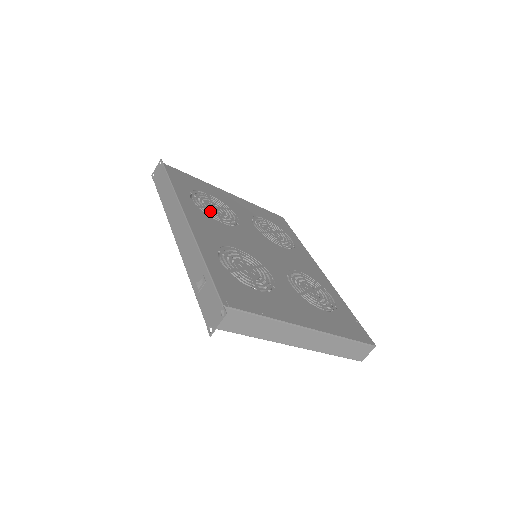
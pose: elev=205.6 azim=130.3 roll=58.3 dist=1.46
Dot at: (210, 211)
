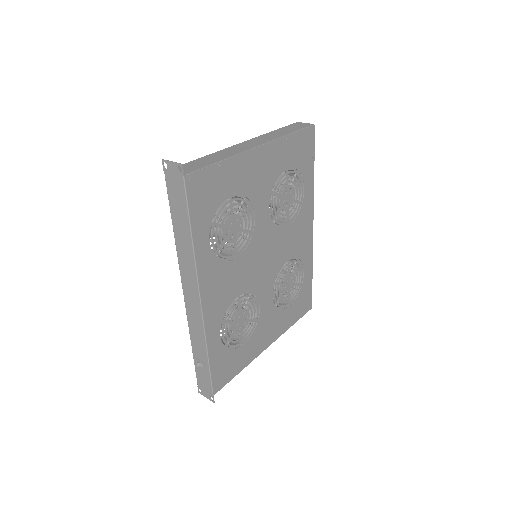
Dot at: (227, 247)
